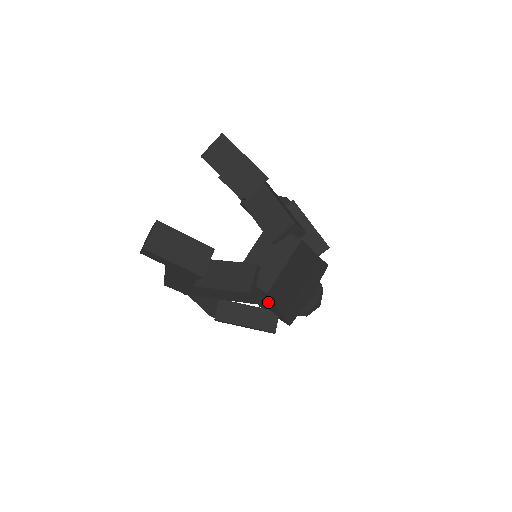
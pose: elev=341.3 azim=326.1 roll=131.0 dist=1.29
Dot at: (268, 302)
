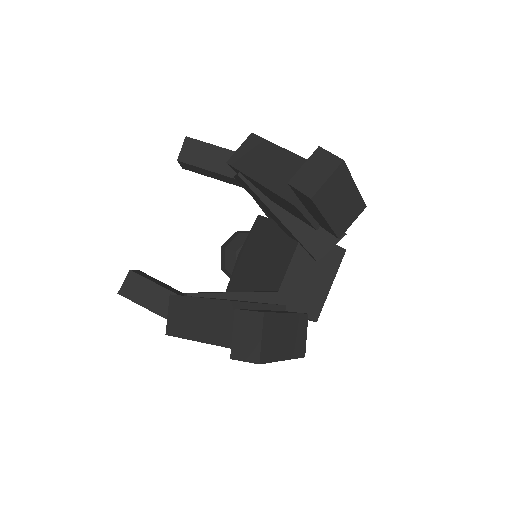
Dot at: occluded
